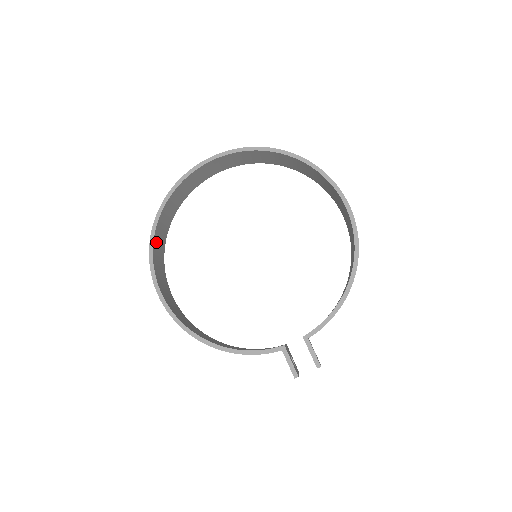
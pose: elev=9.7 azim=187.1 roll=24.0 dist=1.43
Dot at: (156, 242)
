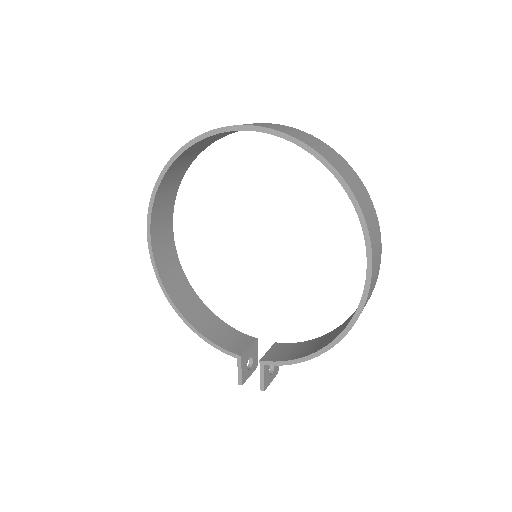
Dot at: (162, 189)
